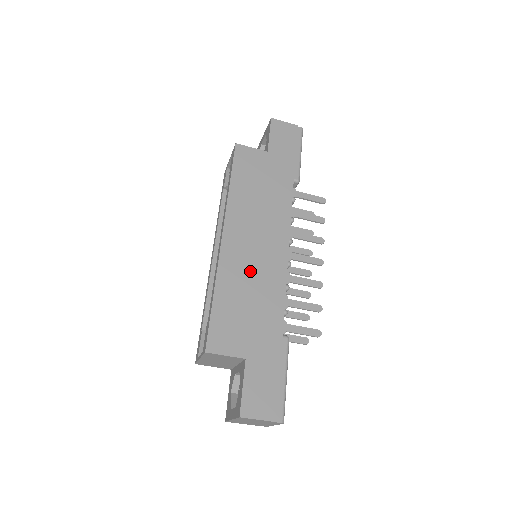
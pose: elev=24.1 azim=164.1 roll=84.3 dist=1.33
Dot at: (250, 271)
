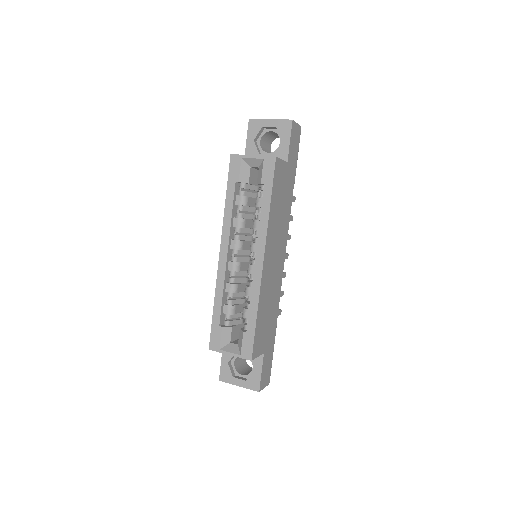
Dot at: (271, 286)
